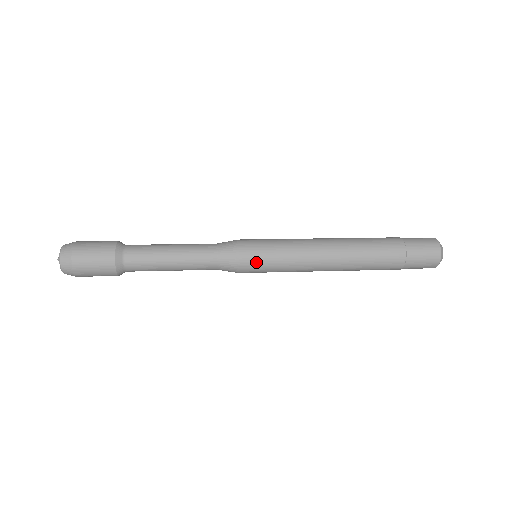
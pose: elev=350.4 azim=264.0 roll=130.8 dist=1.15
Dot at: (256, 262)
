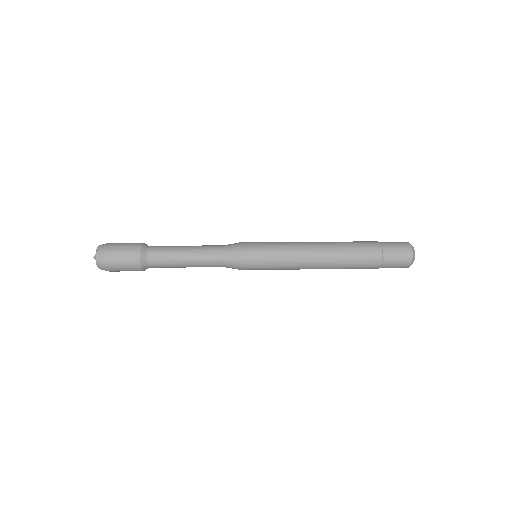
Dot at: (255, 256)
